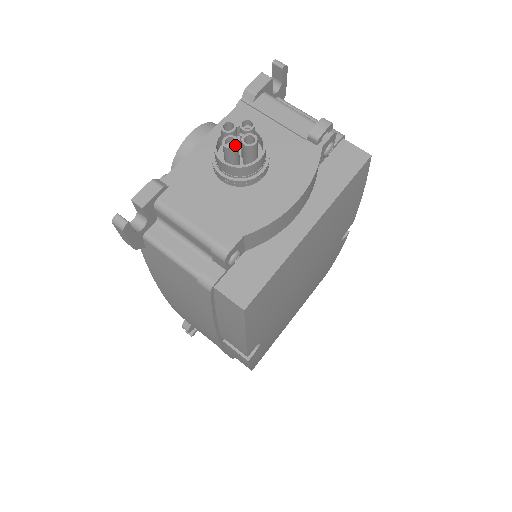
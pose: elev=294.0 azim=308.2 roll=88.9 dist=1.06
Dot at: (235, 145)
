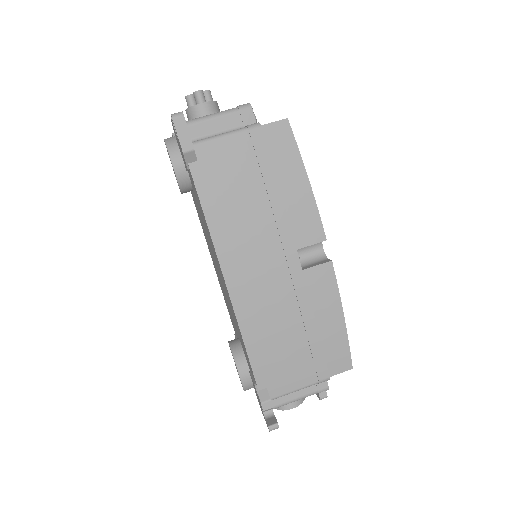
Dot at: (202, 90)
